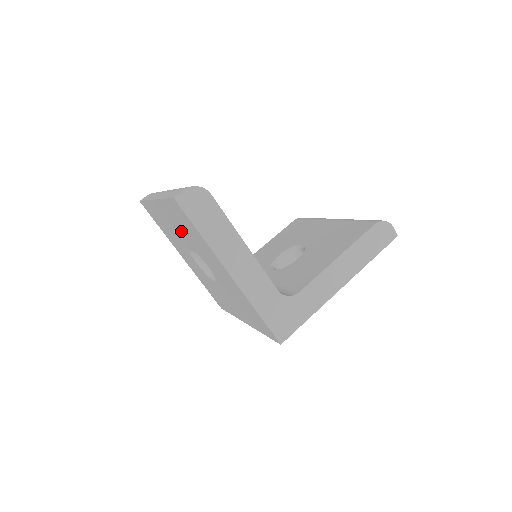
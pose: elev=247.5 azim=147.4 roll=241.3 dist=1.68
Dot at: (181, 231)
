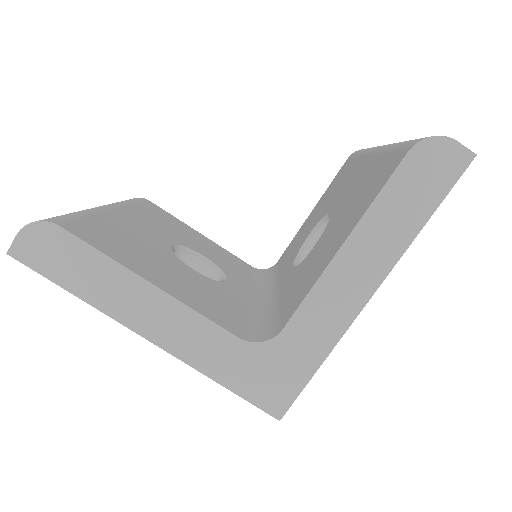
Dot at: occluded
